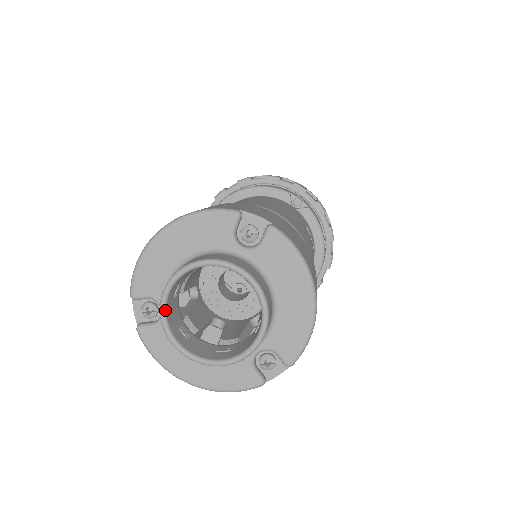
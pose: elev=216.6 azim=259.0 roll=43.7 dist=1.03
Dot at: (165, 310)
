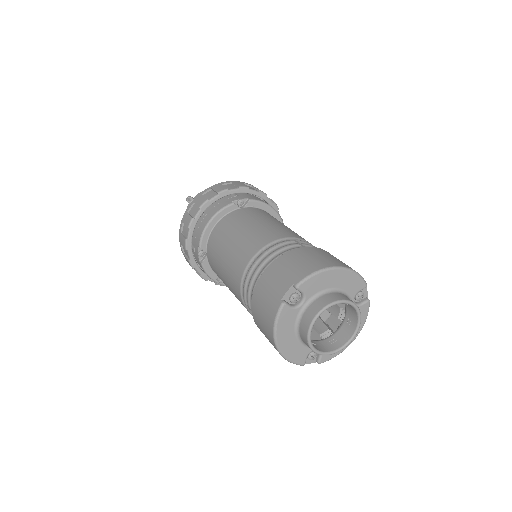
Dot at: occluded
